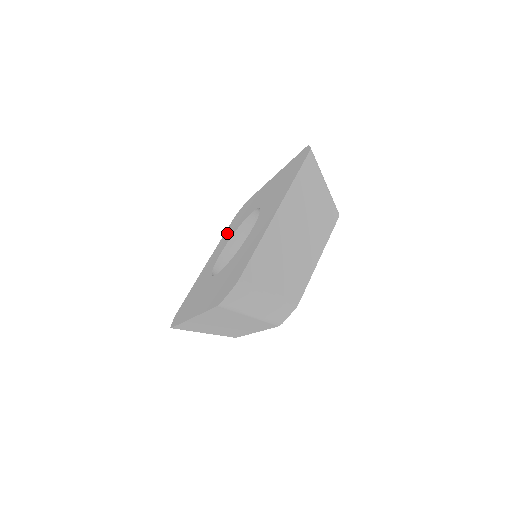
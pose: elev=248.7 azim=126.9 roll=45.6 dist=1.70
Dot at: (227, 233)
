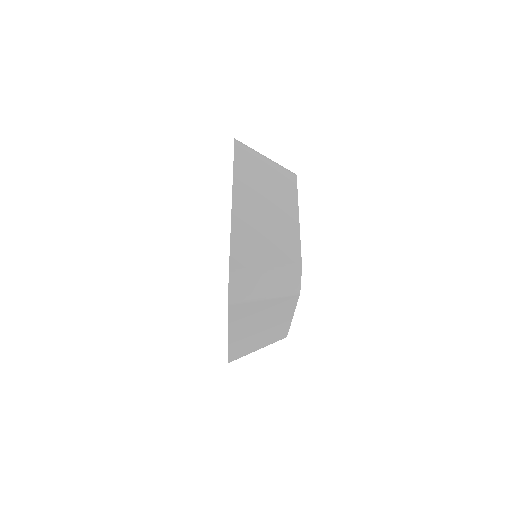
Dot at: occluded
